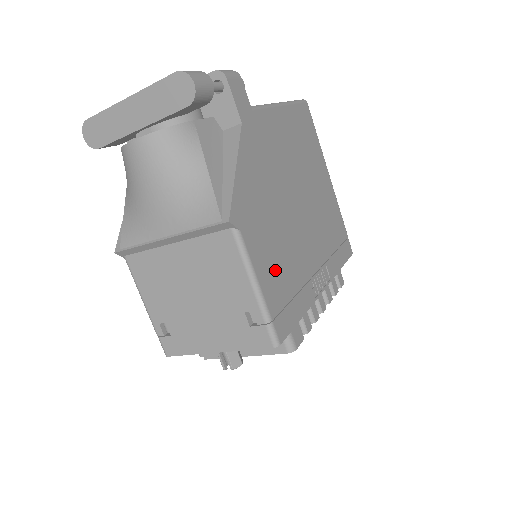
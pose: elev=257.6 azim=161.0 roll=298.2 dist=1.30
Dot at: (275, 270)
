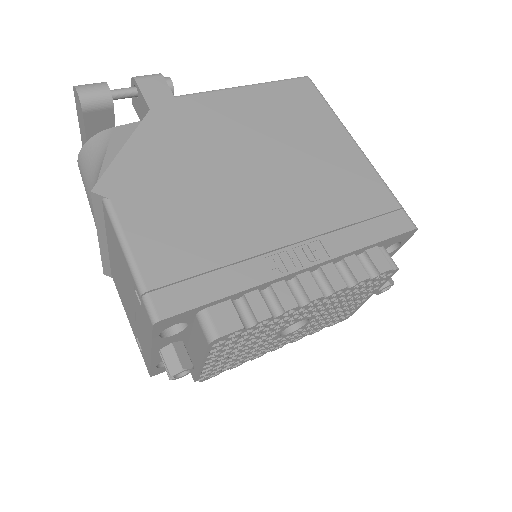
Dot at: (174, 239)
